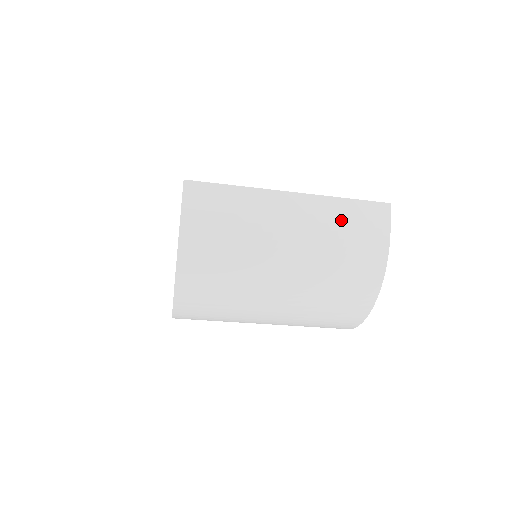
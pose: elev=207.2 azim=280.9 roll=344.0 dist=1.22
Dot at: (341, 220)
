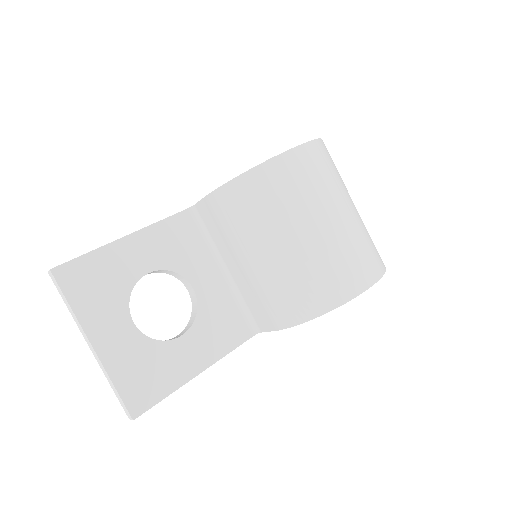
Dot at: occluded
